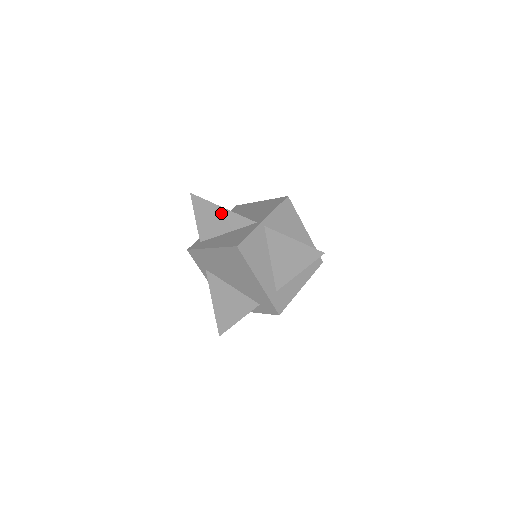
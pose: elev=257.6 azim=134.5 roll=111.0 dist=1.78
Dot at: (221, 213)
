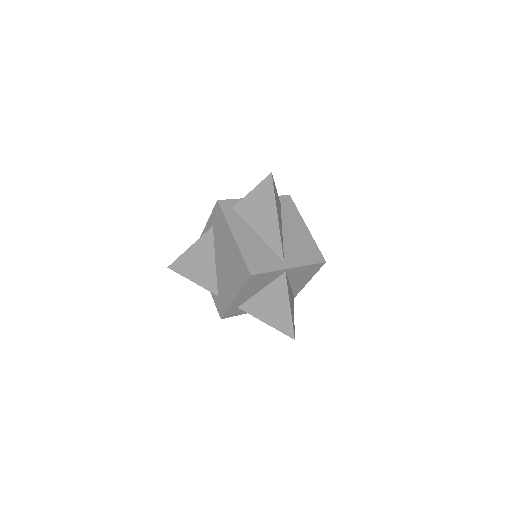
Dot at: (272, 219)
